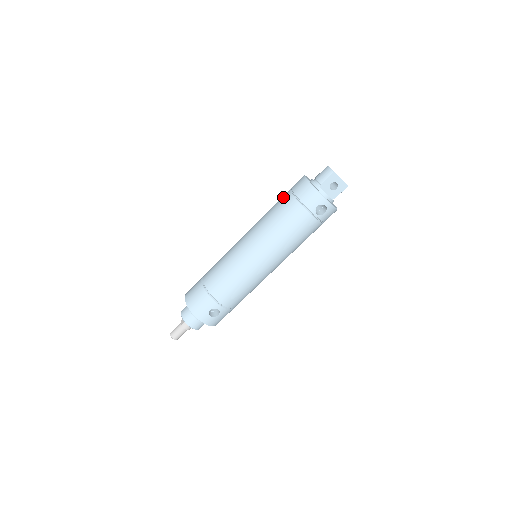
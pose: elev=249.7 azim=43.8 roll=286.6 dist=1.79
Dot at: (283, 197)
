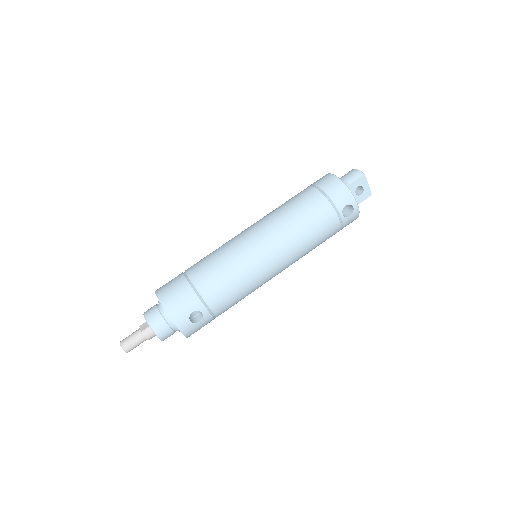
Dot at: (303, 191)
